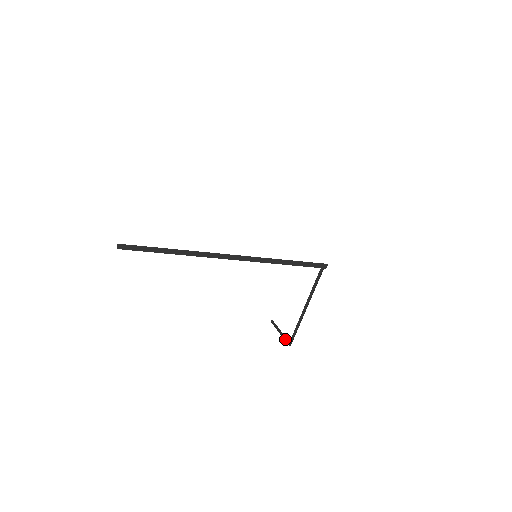
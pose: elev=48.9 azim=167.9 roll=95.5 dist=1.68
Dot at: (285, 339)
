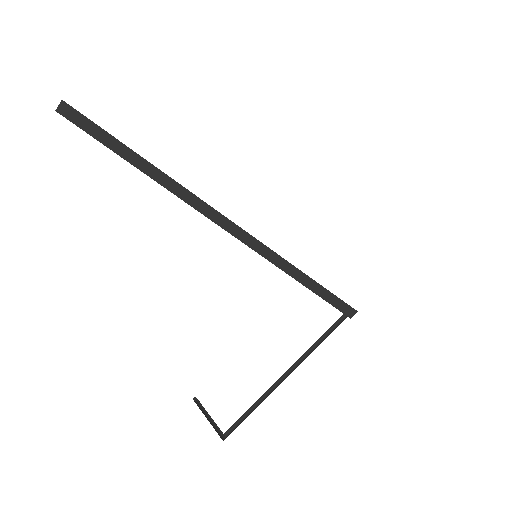
Dot at: (215, 428)
